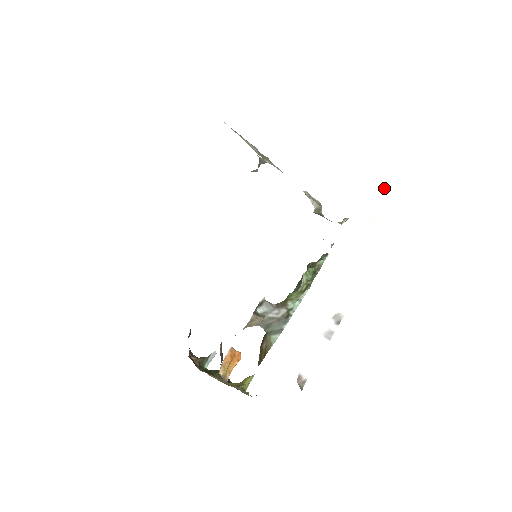
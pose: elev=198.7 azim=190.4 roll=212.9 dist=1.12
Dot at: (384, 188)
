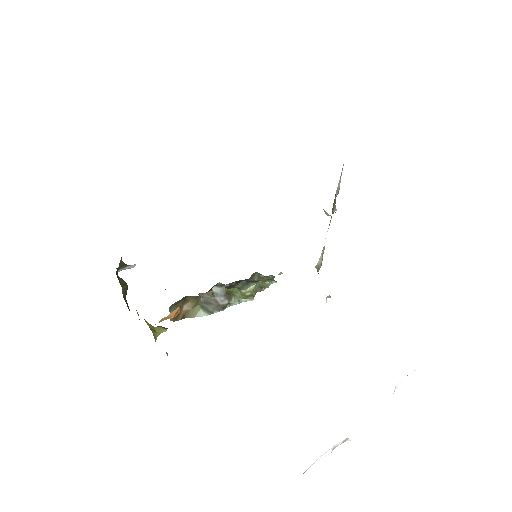
Dot at: (418, 371)
